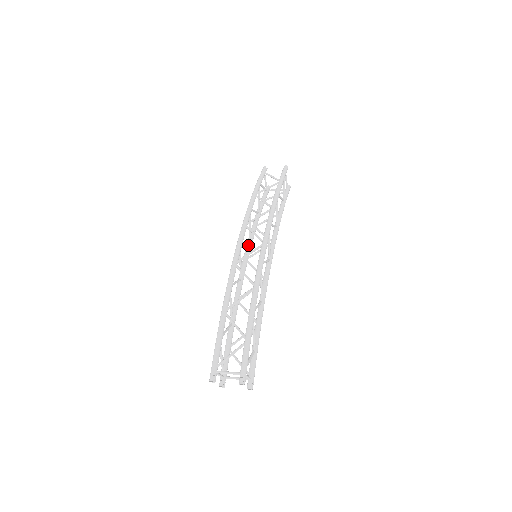
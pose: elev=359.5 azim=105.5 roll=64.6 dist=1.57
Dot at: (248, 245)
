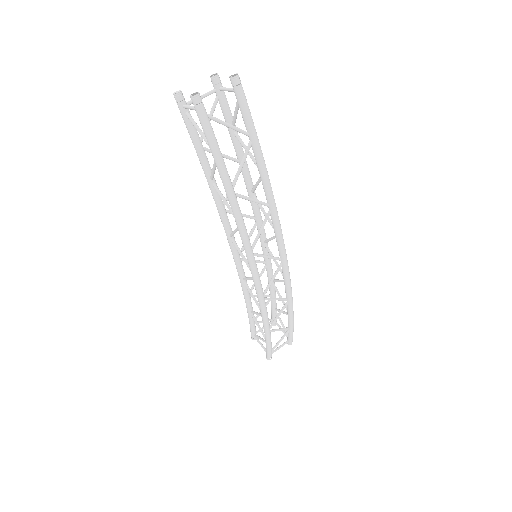
Dot at: (234, 245)
